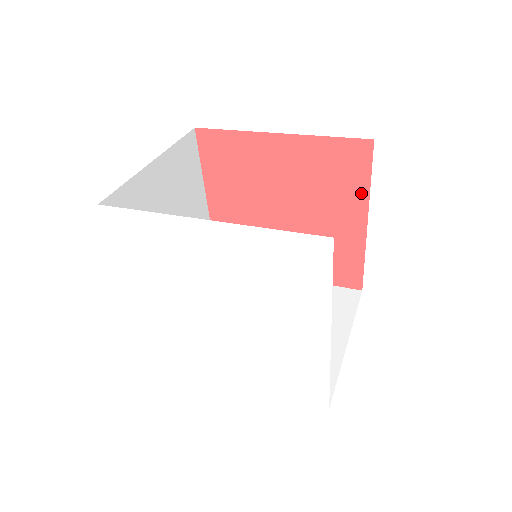
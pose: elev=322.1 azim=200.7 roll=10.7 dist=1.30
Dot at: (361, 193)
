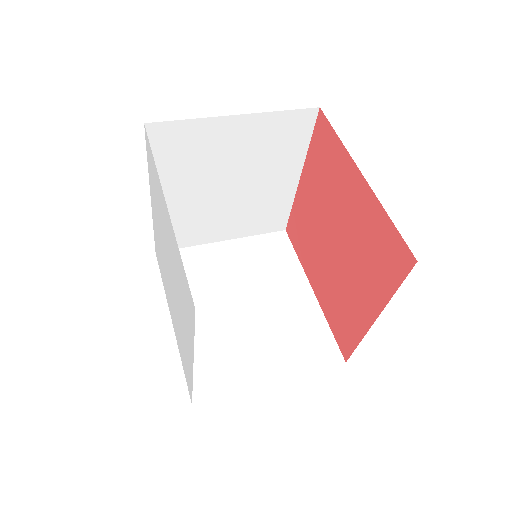
Dot at: (385, 292)
